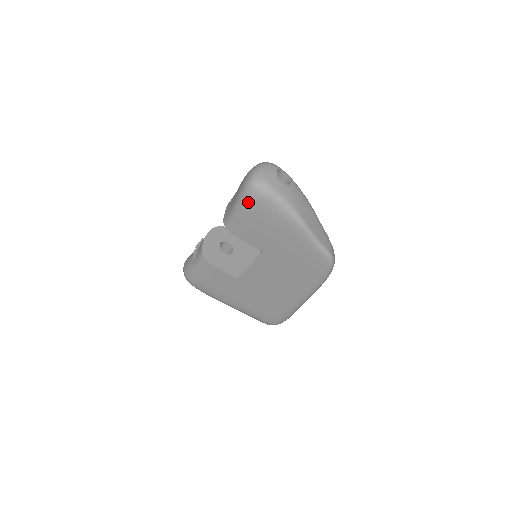
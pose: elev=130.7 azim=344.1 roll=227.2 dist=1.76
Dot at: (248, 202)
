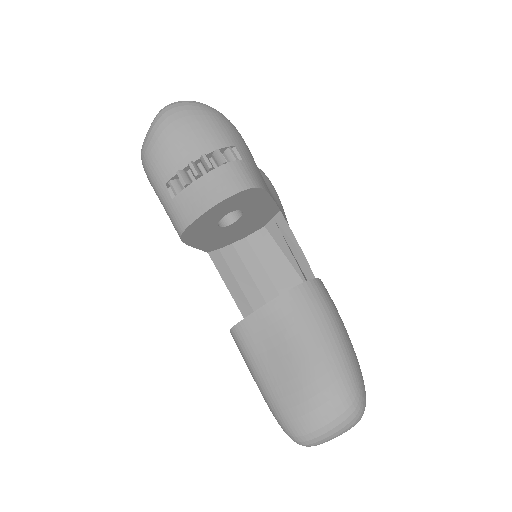
Dot at: (273, 414)
